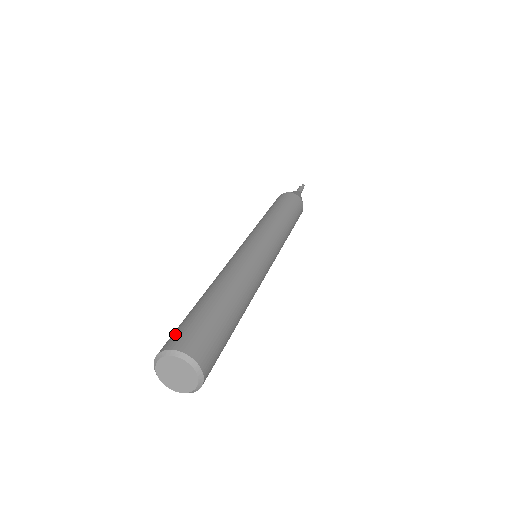
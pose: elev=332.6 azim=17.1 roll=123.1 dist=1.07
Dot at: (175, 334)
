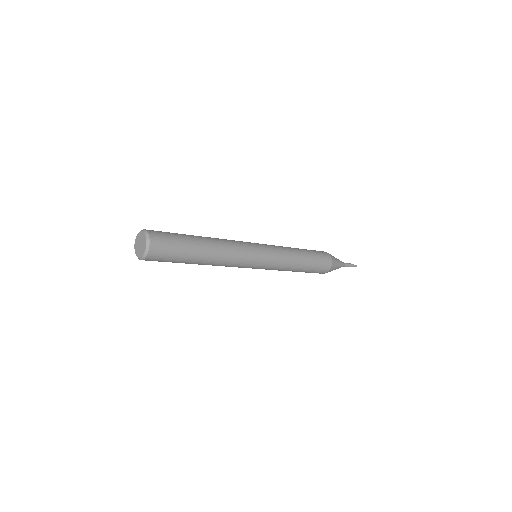
Dot at: occluded
